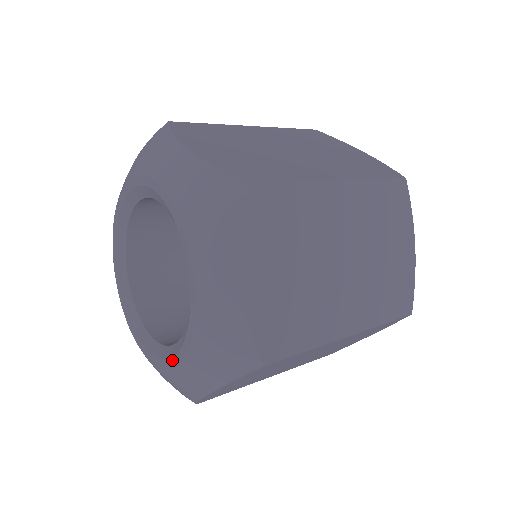
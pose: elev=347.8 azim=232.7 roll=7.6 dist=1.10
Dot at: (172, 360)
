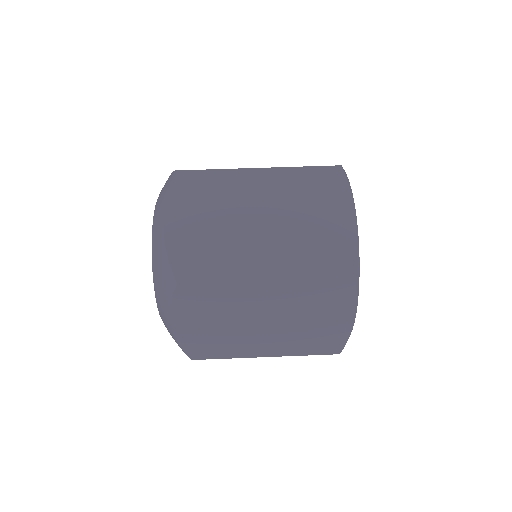
Dot at: occluded
